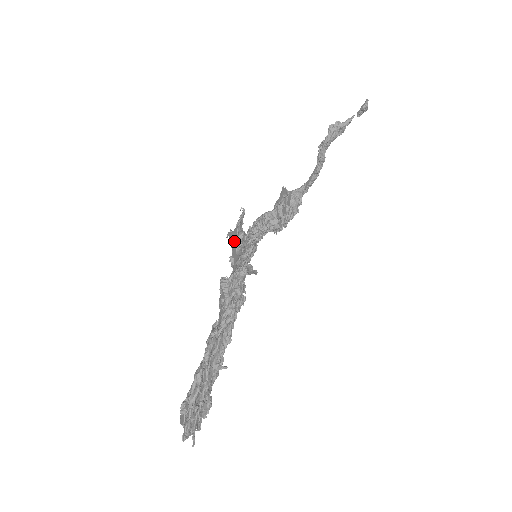
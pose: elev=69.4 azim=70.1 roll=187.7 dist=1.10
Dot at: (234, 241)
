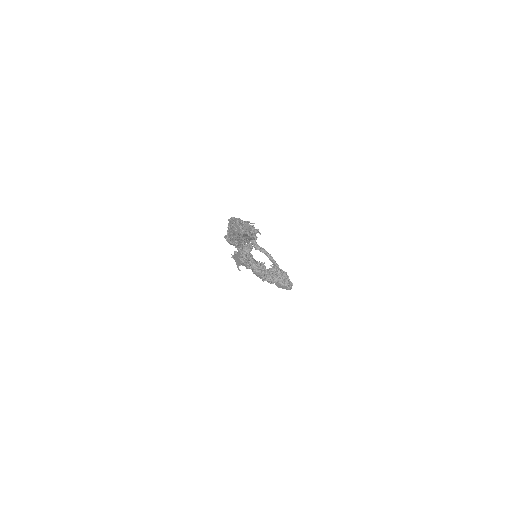
Dot at: (236, 258)
